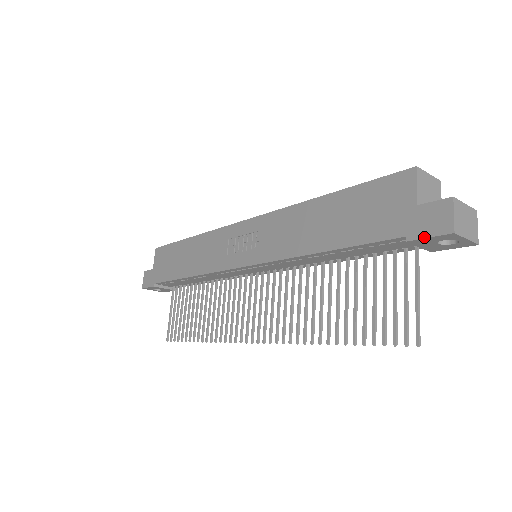
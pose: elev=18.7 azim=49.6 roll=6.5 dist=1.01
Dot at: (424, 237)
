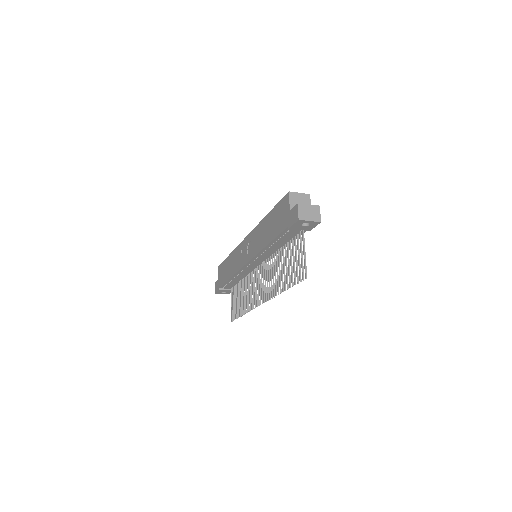
Dot at: (292, 225)
